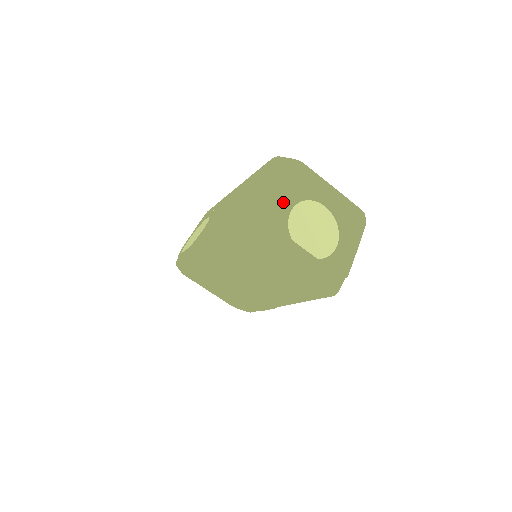
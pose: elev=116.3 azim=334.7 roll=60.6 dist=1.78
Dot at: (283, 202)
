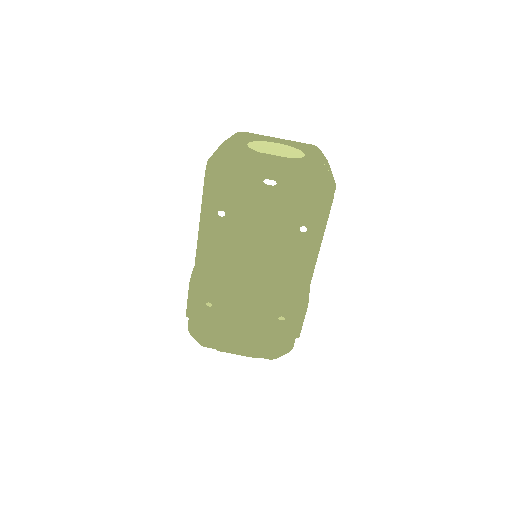
Dot at: (237, 141)
